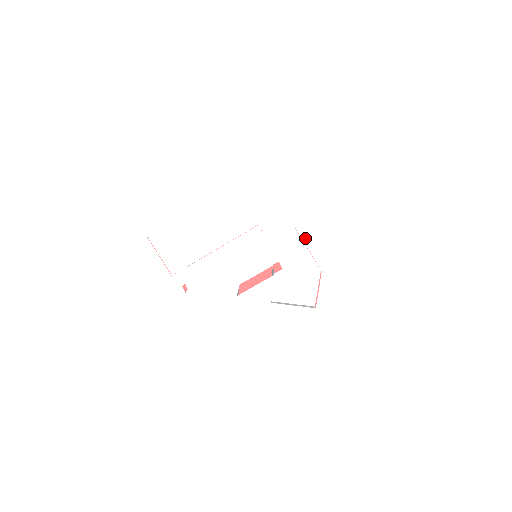
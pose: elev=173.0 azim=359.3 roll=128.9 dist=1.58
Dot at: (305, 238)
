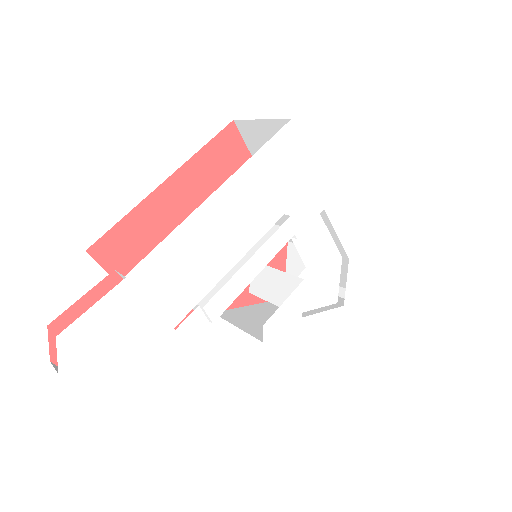
Dot at: (333, 220)
